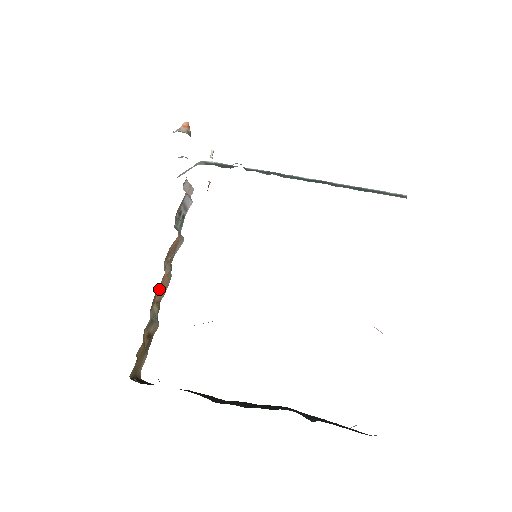
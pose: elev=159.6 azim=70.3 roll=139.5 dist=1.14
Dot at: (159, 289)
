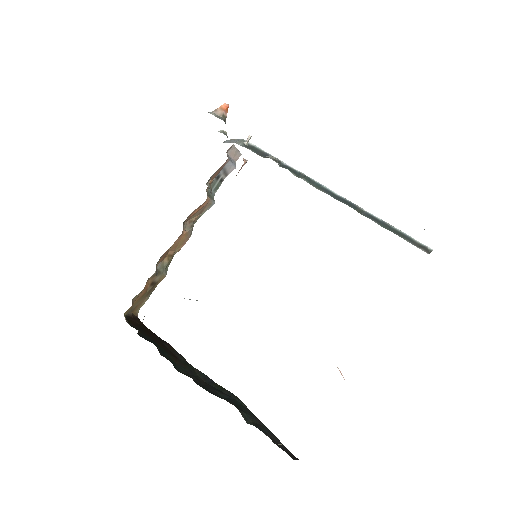
Dot at: (174, 245)
